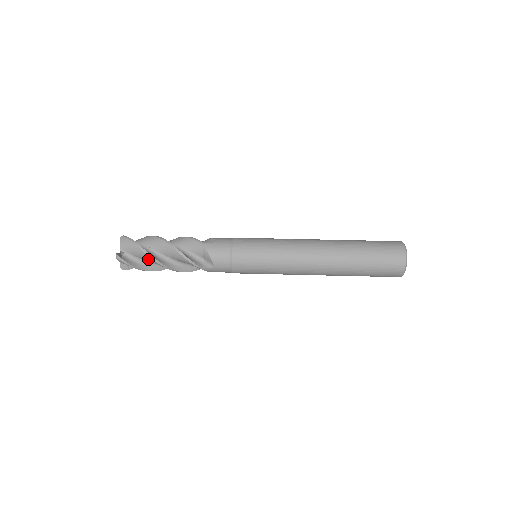
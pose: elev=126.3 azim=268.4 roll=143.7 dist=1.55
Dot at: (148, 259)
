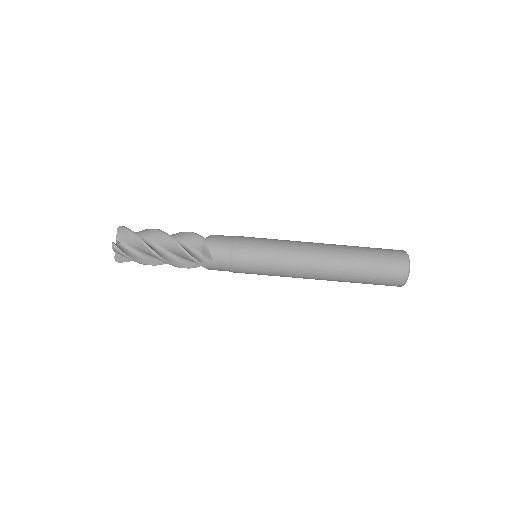
Dot at: (148, 261)
